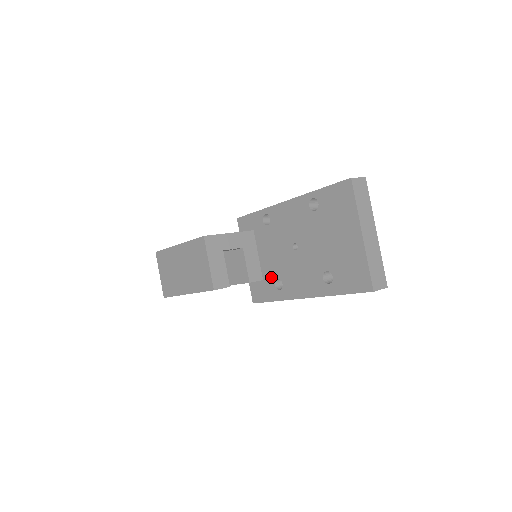
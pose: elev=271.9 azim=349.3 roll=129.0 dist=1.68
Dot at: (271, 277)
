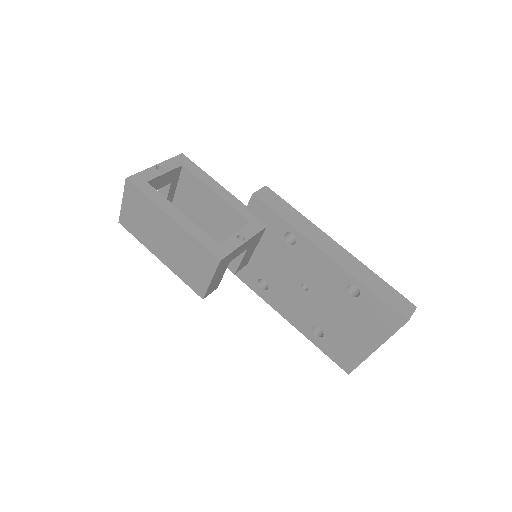
Dot at: (259, 273)
